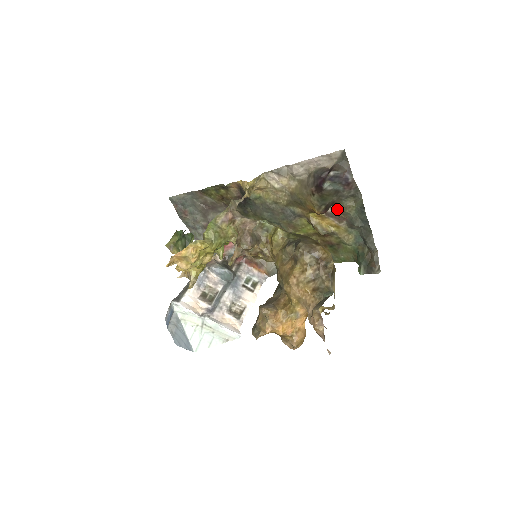
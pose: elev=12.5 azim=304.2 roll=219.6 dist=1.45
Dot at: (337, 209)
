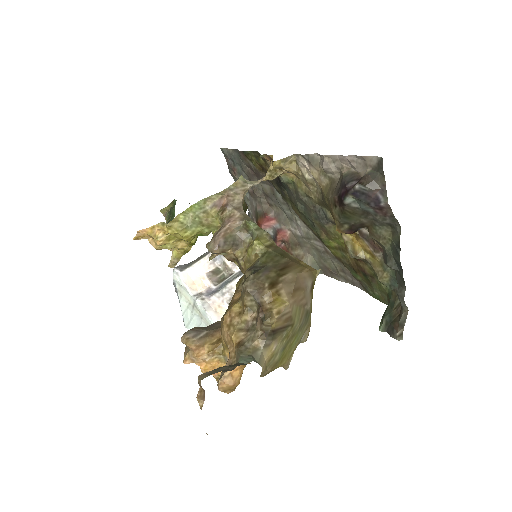
Dot at: (369, 234)
